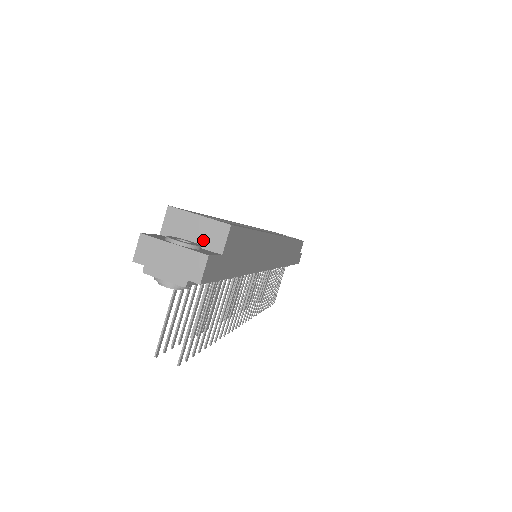
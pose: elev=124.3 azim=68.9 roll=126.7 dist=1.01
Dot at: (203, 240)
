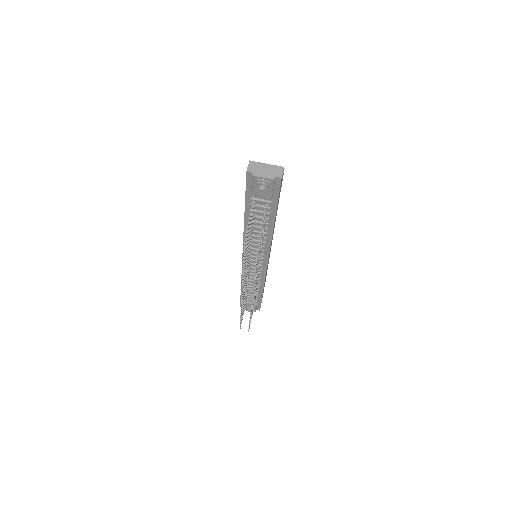
Dot at: occluded
